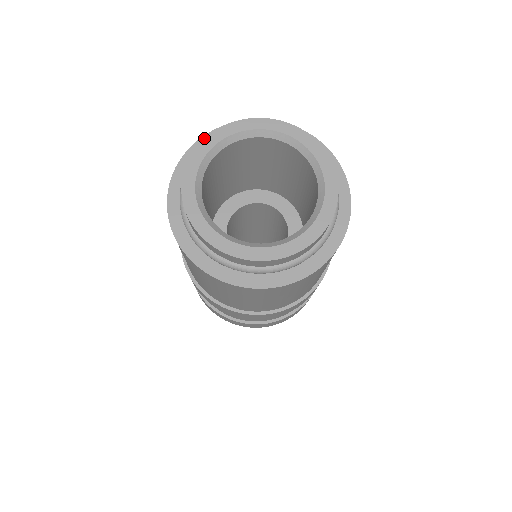
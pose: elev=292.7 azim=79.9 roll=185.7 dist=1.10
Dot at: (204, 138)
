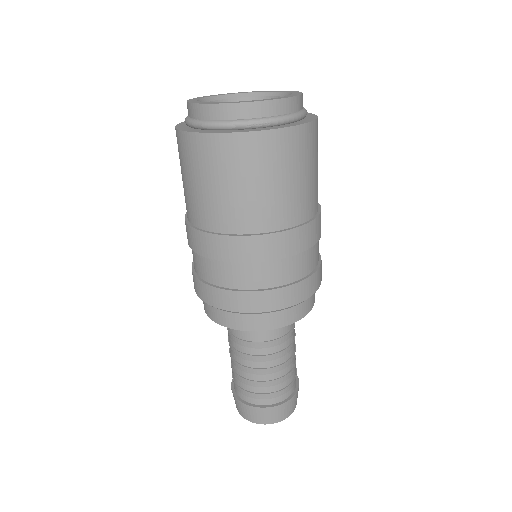
Dot at: (232, 93)
